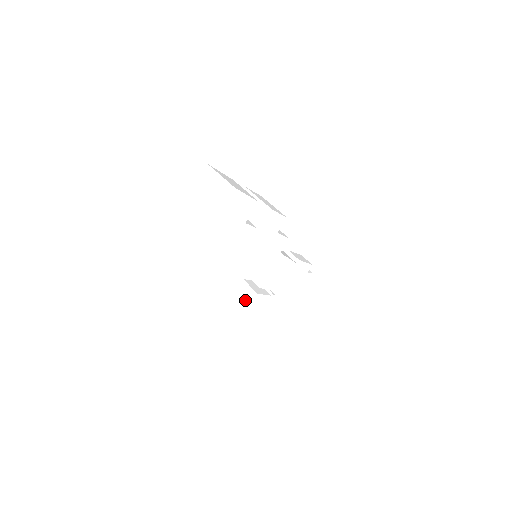
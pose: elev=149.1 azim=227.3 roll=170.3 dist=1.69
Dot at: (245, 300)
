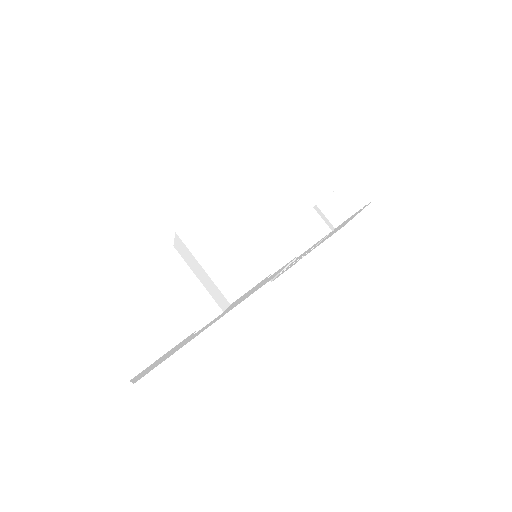
Dot at: occluded
